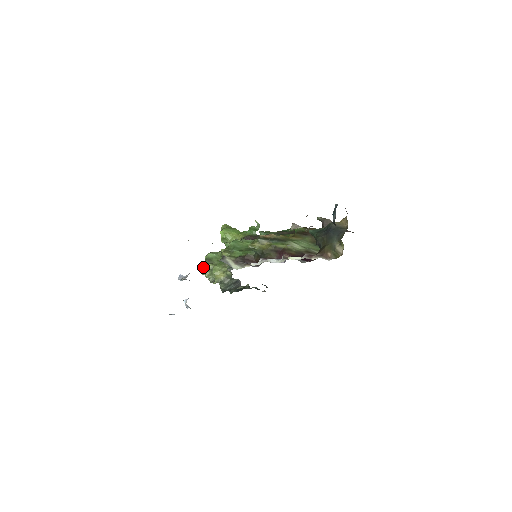
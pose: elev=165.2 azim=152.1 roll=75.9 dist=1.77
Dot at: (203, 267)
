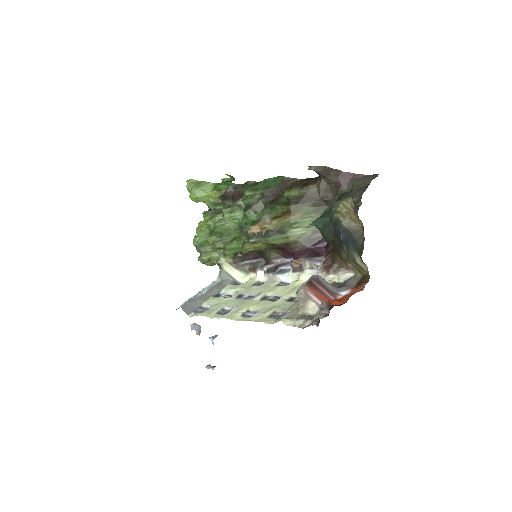
Dot at: occluded
